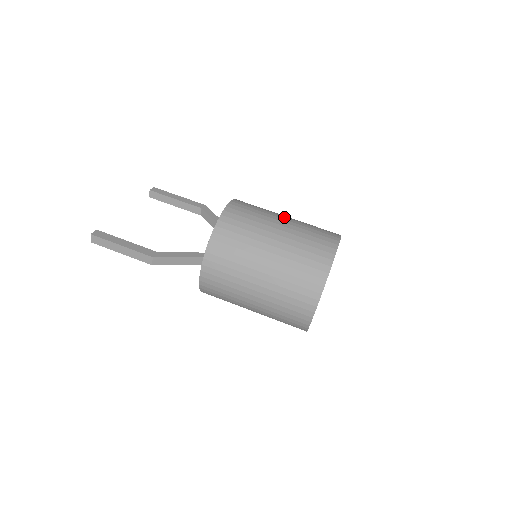
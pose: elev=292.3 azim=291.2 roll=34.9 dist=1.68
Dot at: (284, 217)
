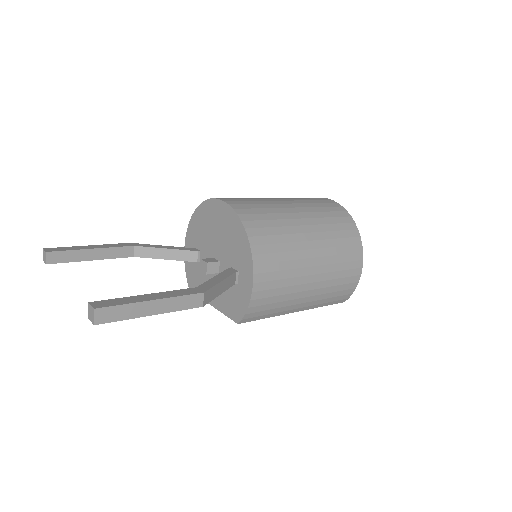
Dot at: occluded
